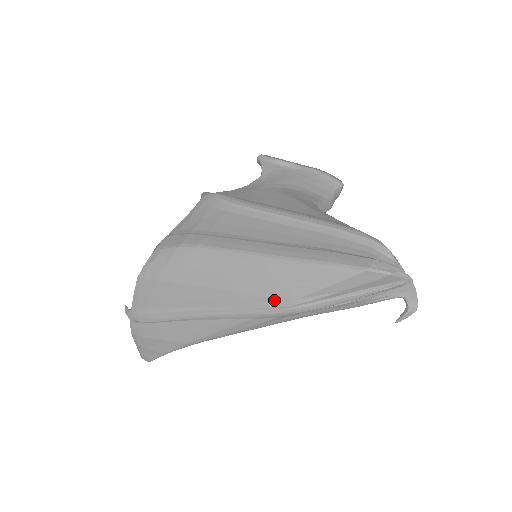
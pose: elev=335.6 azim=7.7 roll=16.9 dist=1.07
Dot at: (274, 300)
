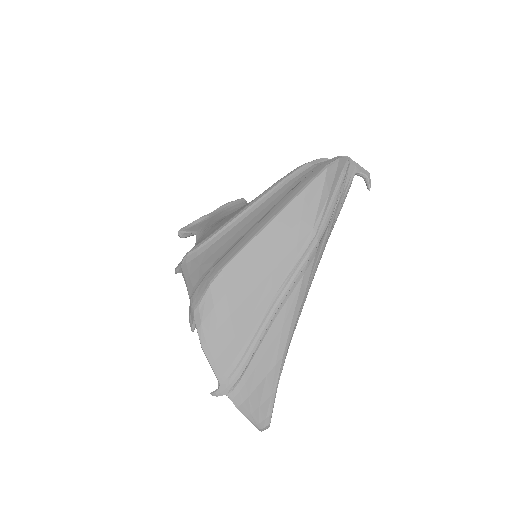
Dot at: (303, 242)
